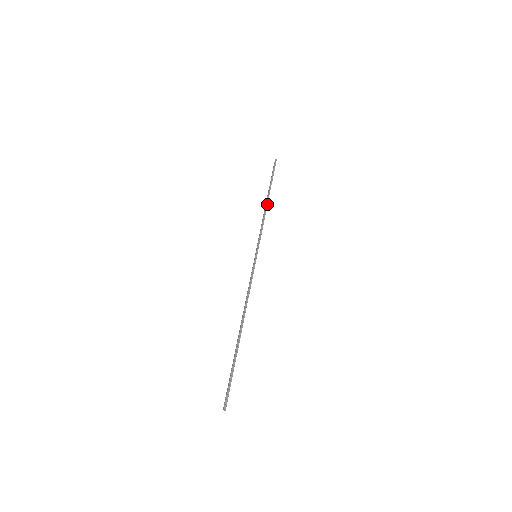
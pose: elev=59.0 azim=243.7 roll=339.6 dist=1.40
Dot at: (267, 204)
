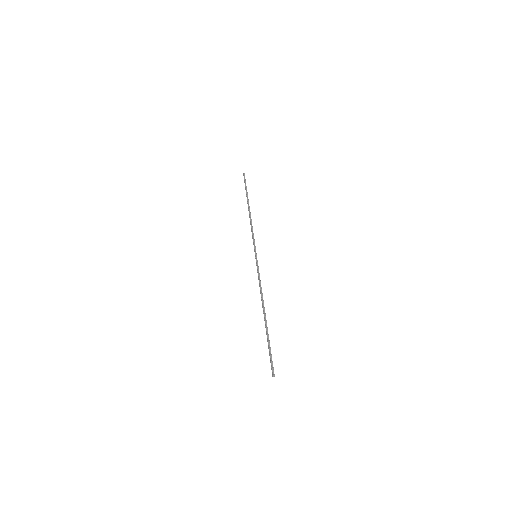
Dot at: (250, 212)
